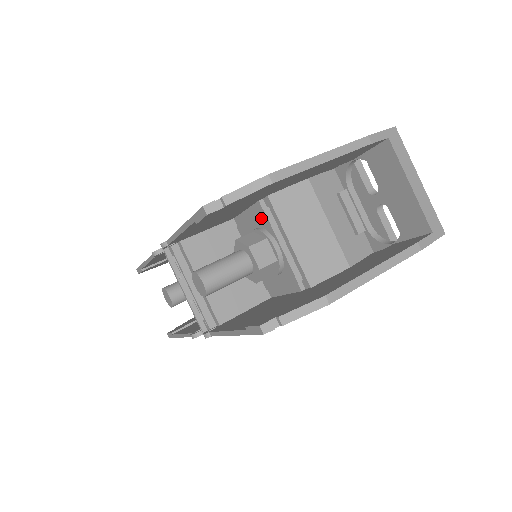
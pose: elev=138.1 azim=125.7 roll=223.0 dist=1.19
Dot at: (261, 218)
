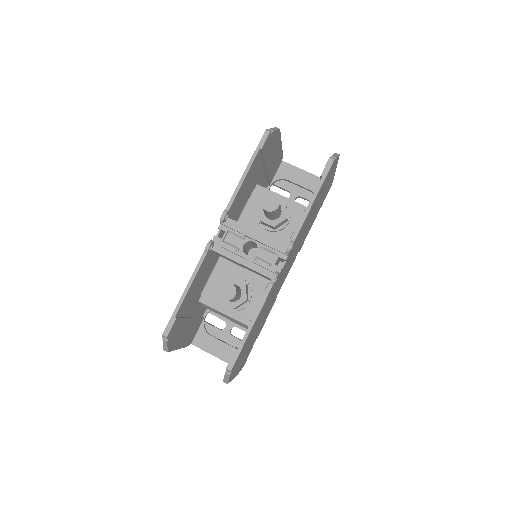
Dot at: (260, 197)
